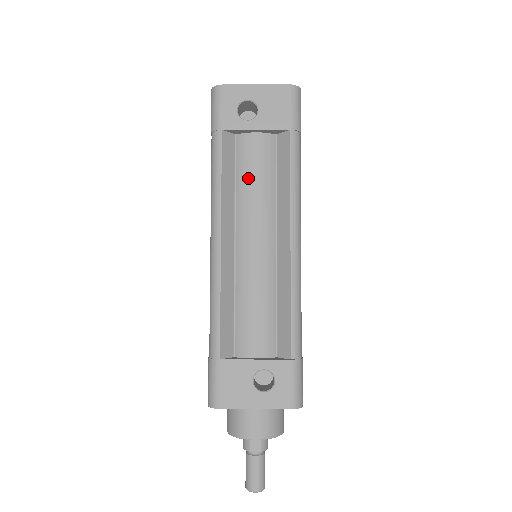
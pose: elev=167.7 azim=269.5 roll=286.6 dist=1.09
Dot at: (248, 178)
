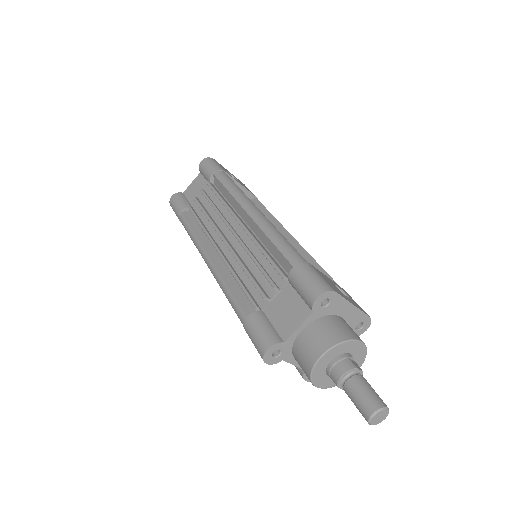
Dot at: occluded
